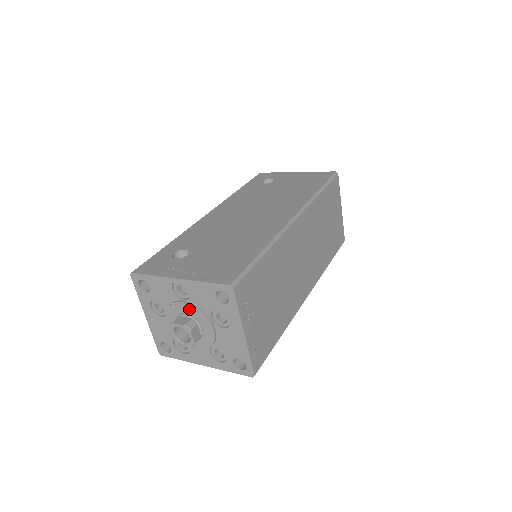
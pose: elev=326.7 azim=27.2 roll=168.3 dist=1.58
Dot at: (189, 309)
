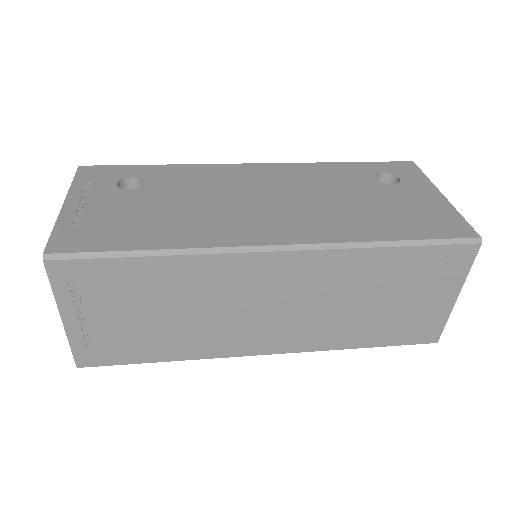
Dot at: occluded
